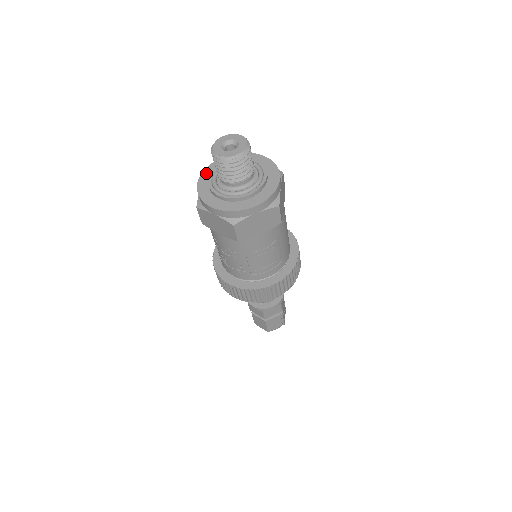
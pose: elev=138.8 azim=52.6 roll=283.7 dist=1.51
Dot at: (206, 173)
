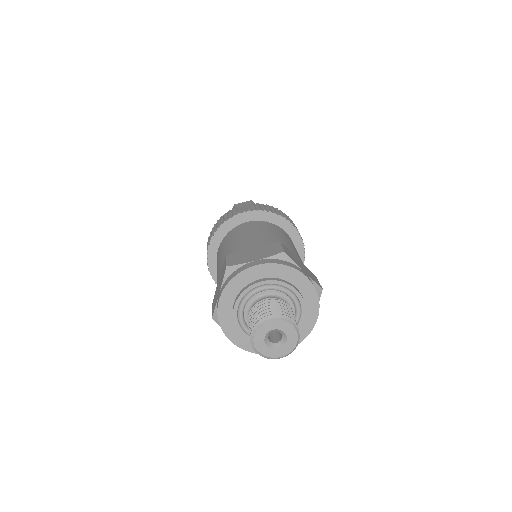
Dot at: (228, 330)
